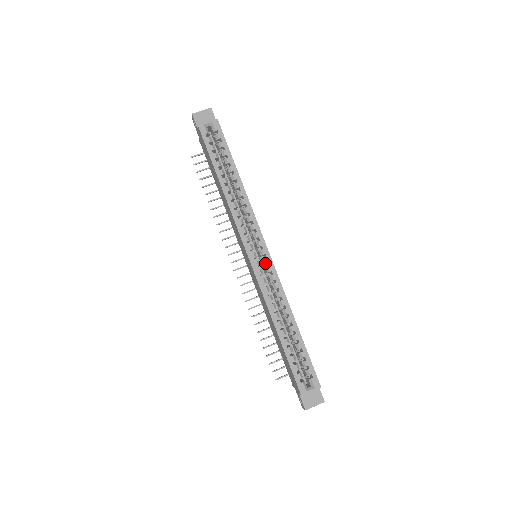
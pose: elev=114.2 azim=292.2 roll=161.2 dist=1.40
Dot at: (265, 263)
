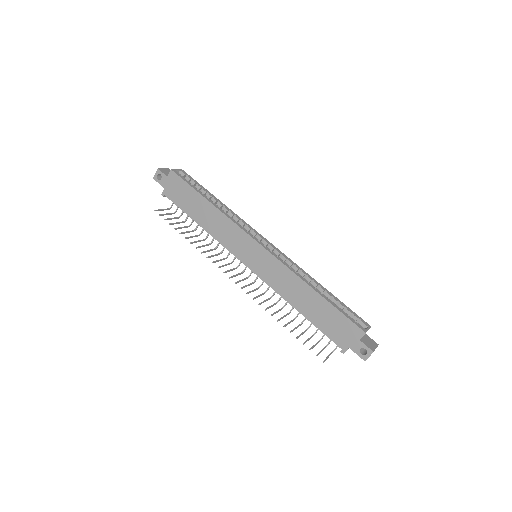
Dot at: (273, 249)
